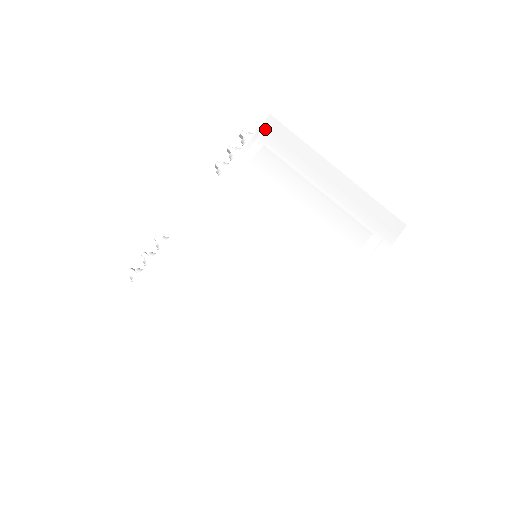
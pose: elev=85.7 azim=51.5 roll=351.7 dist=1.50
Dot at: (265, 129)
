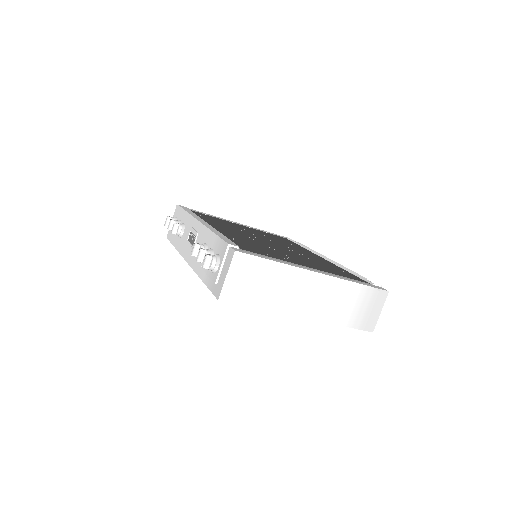
Dot at: occluded
